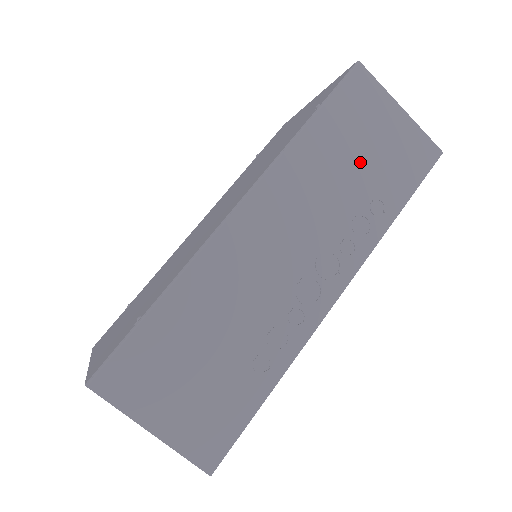
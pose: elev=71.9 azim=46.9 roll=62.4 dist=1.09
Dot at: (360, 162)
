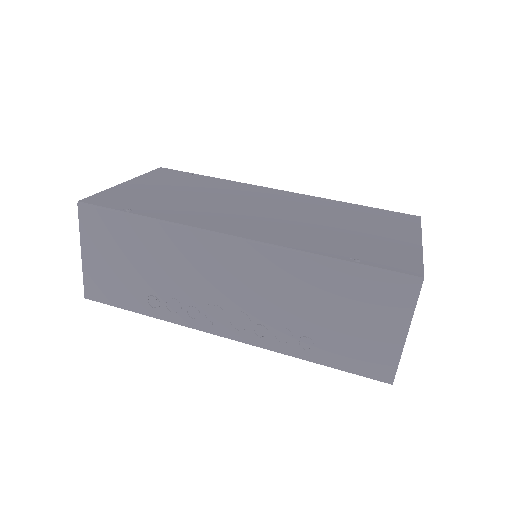
Dot at: (331, 316)
